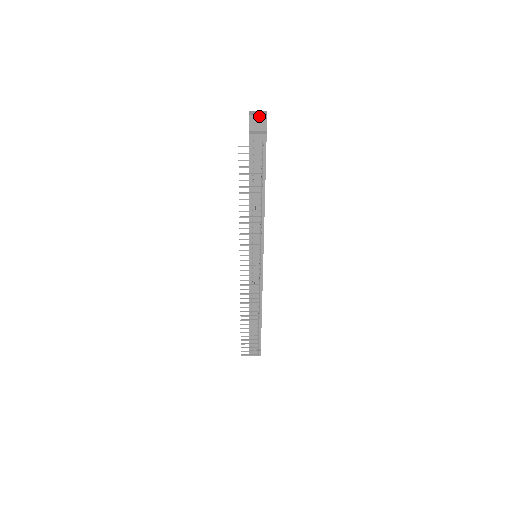
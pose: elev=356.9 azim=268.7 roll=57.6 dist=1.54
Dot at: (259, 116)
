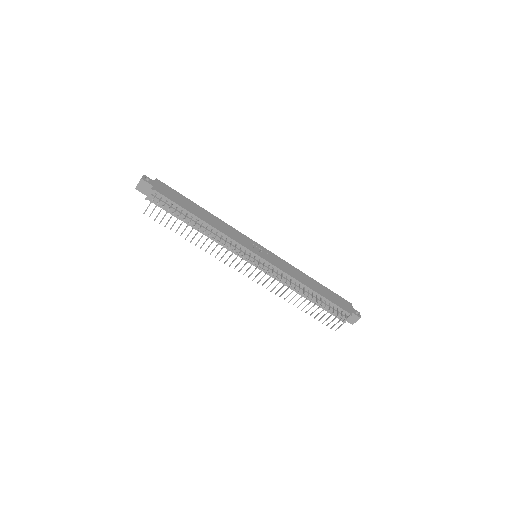
Dot at: (139, 184)
